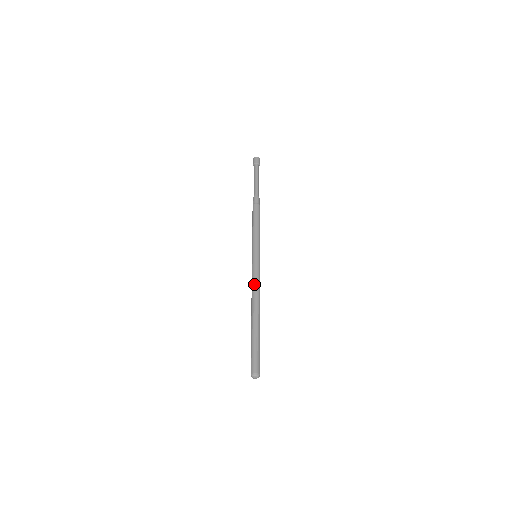
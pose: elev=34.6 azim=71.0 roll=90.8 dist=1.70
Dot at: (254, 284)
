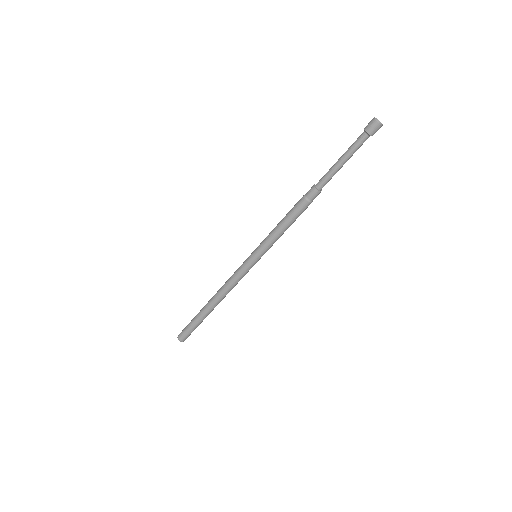
Dot at: (231, 285)
